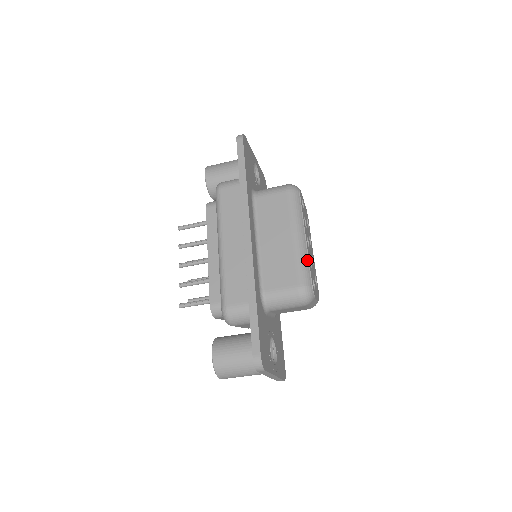
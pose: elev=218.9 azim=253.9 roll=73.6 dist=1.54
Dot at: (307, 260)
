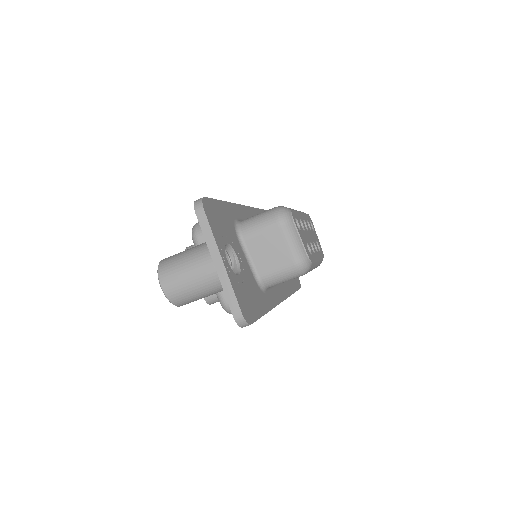
Dot at: occluded
